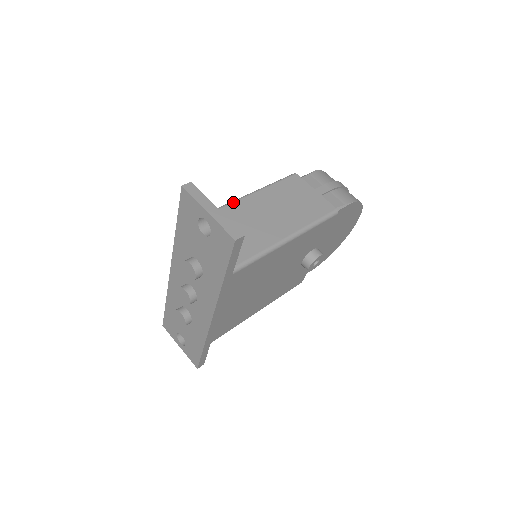
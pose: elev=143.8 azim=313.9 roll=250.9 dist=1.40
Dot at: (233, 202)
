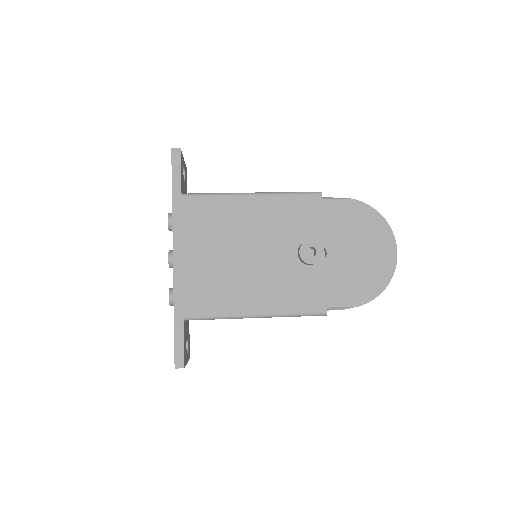
Dot at: occluded
